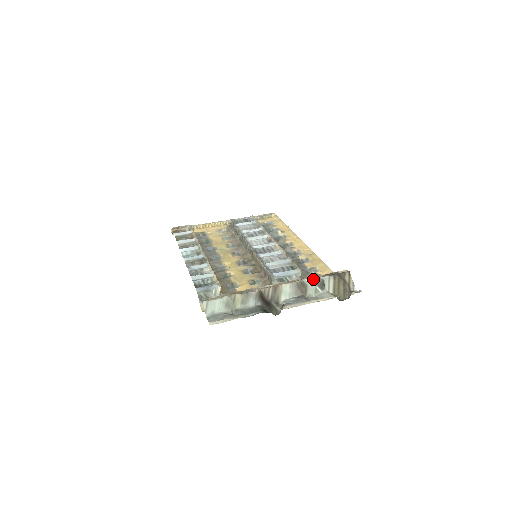
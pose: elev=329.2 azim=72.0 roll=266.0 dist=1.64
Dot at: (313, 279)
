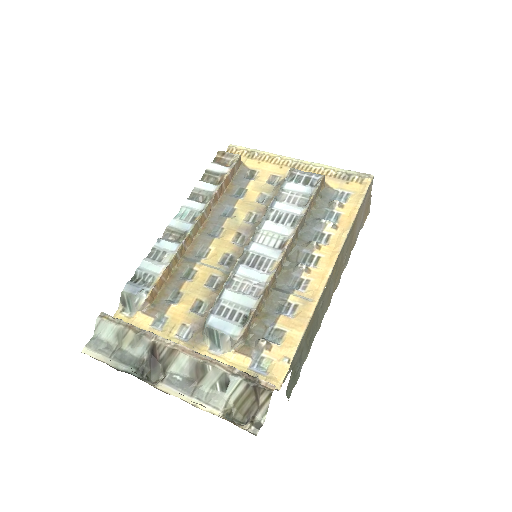
Dot at: (219, 370)
